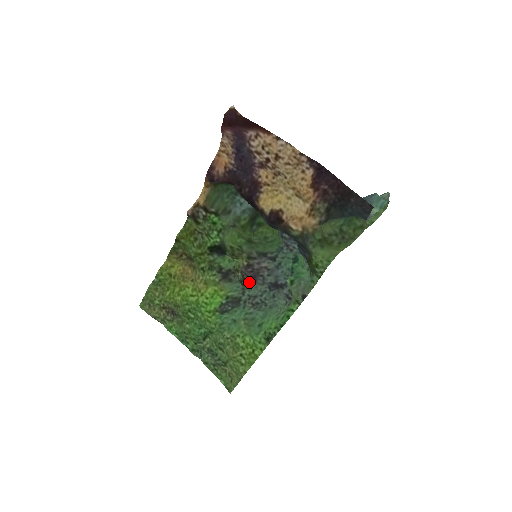
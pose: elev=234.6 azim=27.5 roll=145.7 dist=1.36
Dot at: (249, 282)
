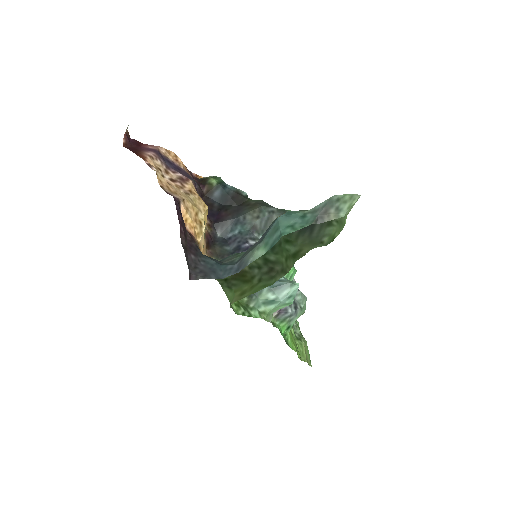
Dot at: occluded
